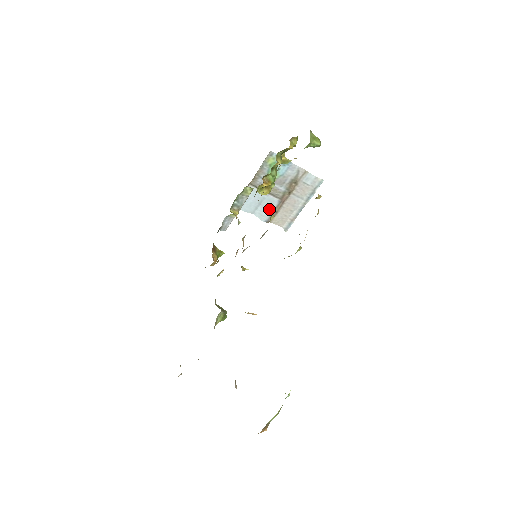
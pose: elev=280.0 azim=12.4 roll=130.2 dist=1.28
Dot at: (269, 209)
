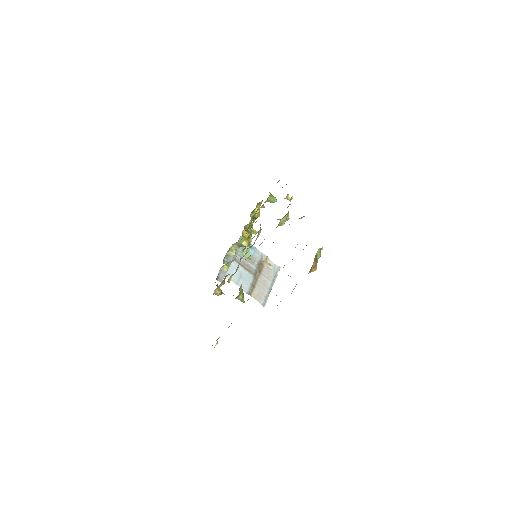
Dot at: (248, 282)
